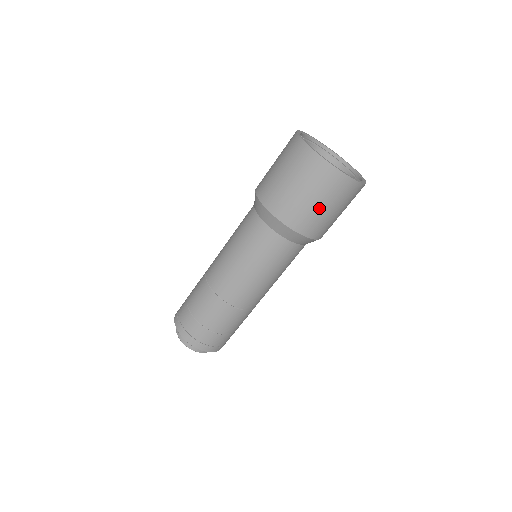
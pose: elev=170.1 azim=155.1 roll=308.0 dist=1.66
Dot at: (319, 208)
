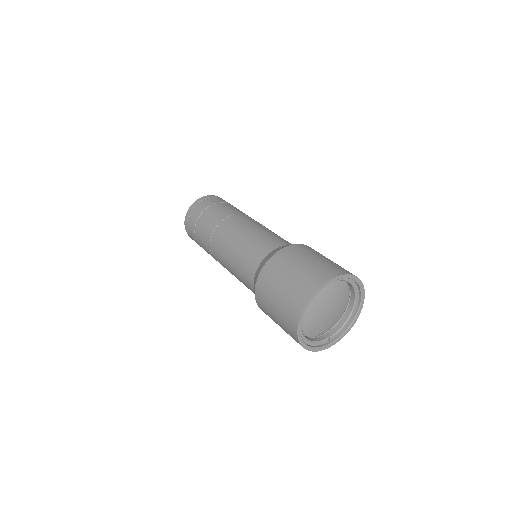
Dot at: occluded
